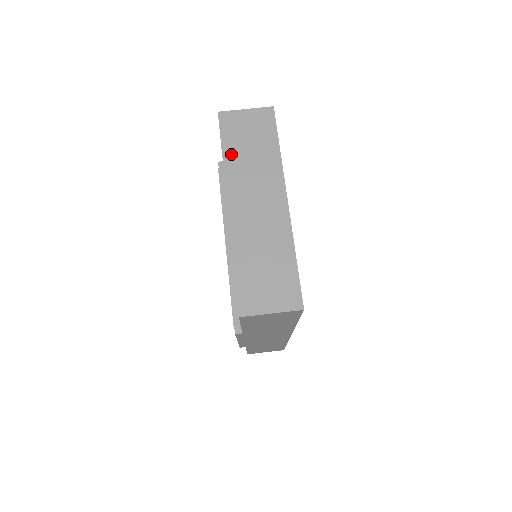
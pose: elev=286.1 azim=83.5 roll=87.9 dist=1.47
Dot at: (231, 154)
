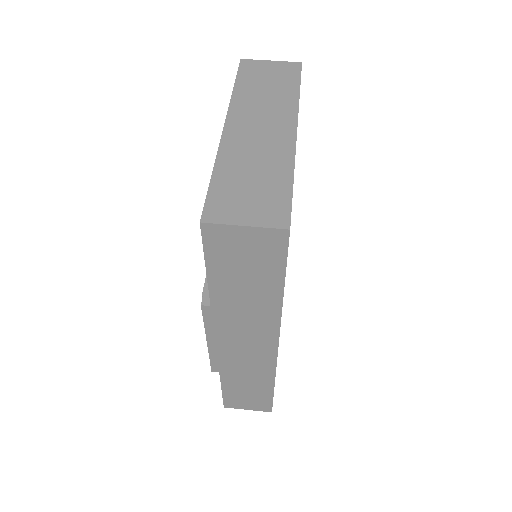
Dot at: (244, 88)
